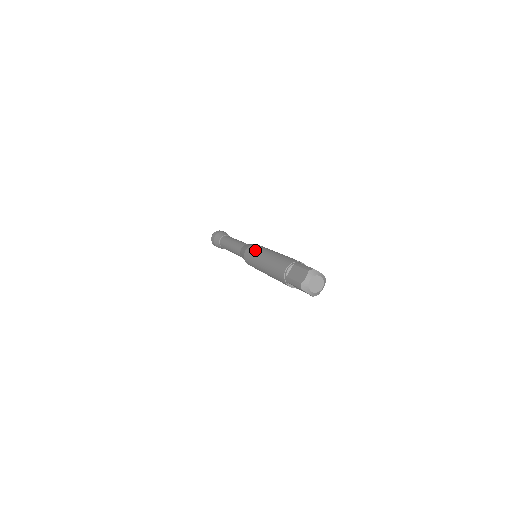
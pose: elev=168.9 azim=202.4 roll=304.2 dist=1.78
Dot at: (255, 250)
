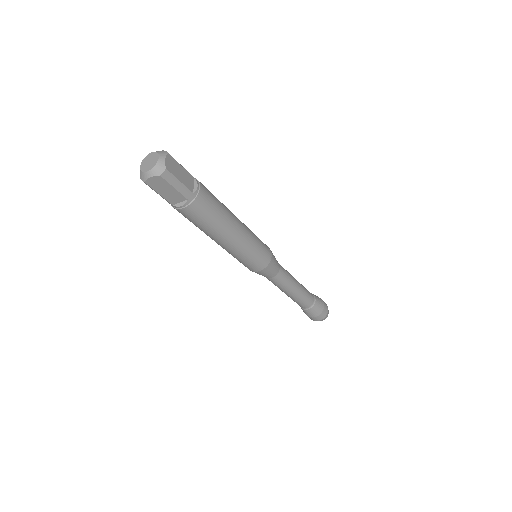
Dot at: occluded
